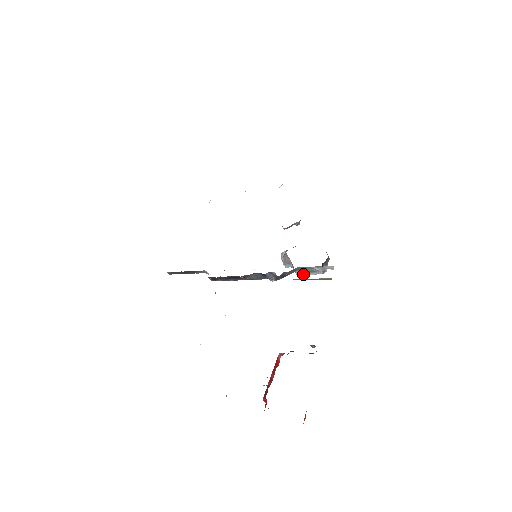
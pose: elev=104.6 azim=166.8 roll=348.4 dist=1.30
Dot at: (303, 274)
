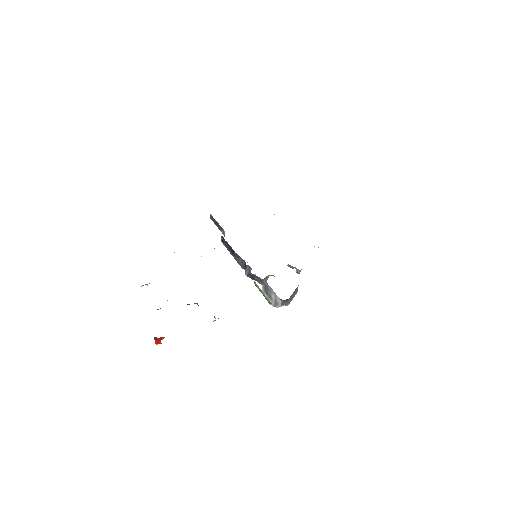
Dot at: (265, 295)
